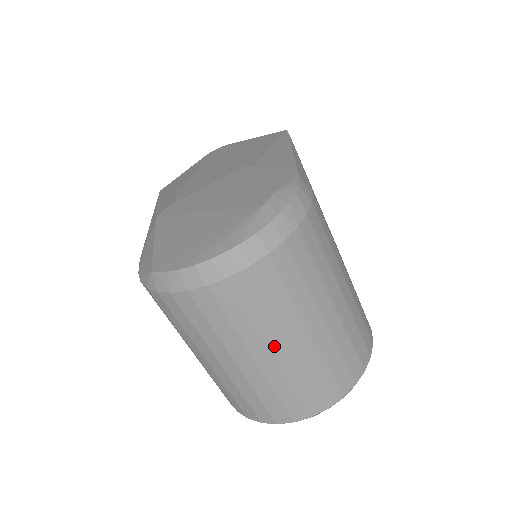
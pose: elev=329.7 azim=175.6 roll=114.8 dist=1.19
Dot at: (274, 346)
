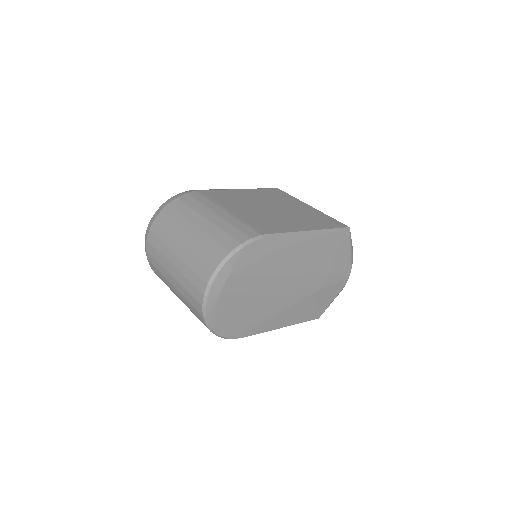
Dot at: (171, 260)
